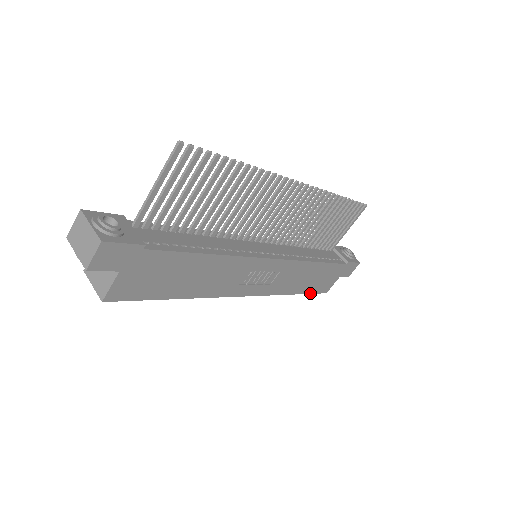
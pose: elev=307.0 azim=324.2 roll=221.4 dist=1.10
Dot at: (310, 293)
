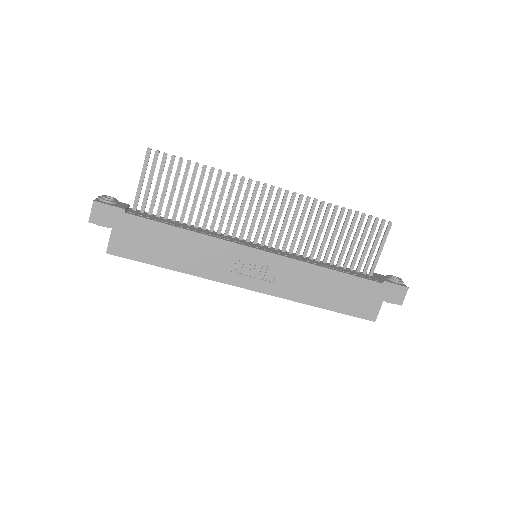
Dot at: (344, 313)
